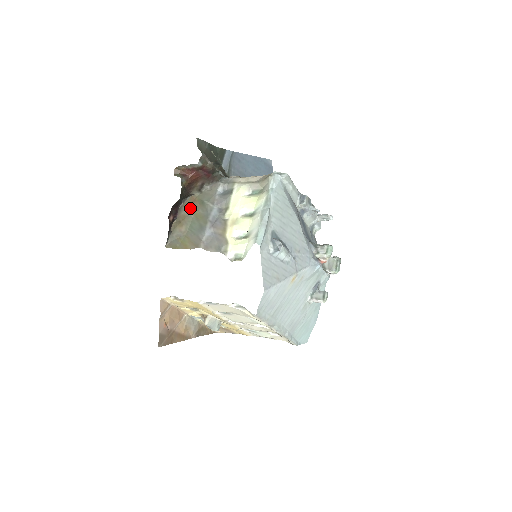
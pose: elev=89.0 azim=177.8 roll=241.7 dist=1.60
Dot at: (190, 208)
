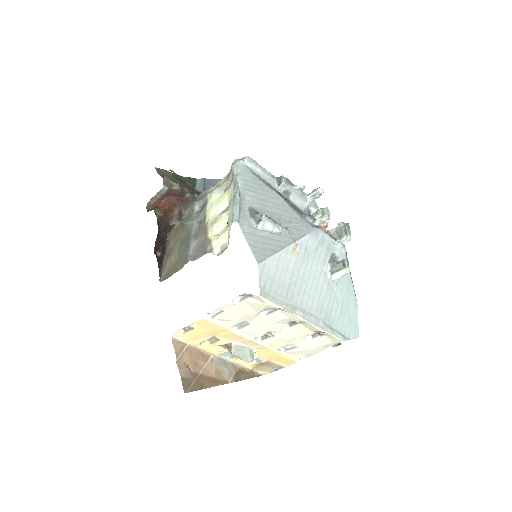
Dot at: (175, 239)
